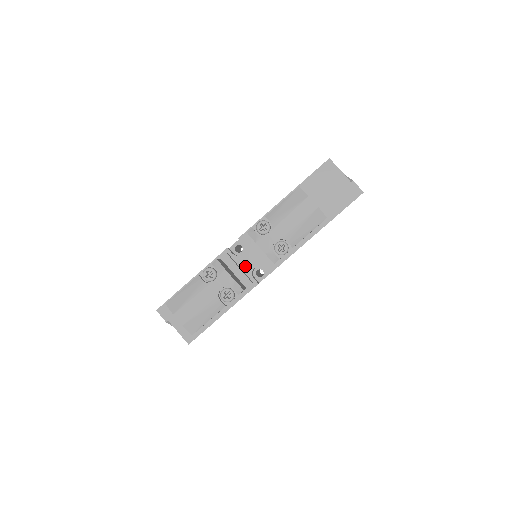
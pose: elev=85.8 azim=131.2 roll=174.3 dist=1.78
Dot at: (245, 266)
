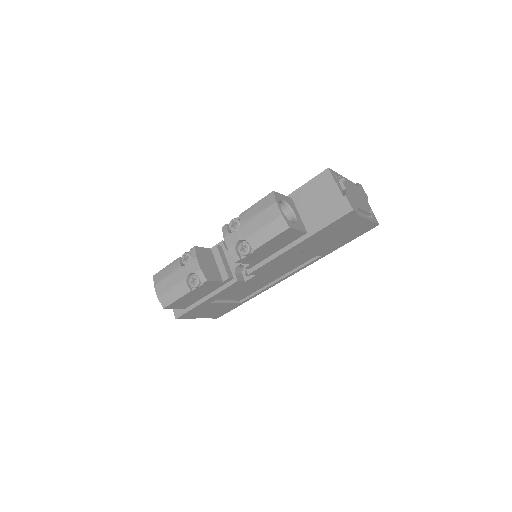
Dot at: (231, 261)
